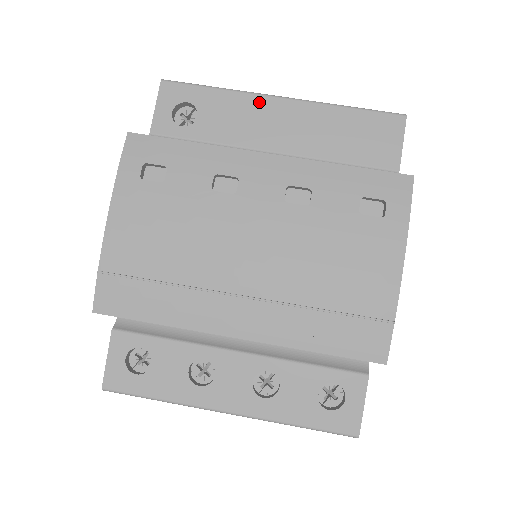
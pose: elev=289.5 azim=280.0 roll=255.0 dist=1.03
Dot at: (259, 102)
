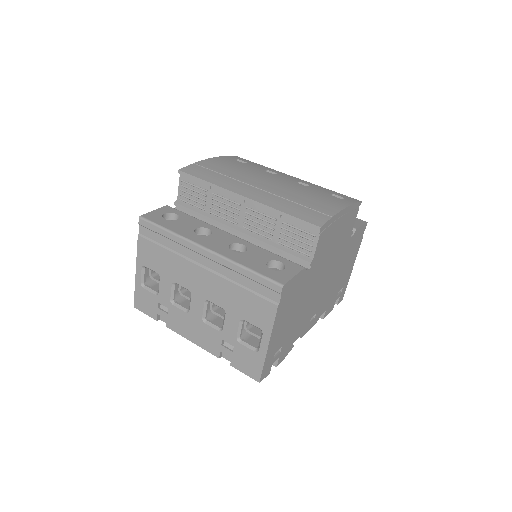
Dot at: occluded
